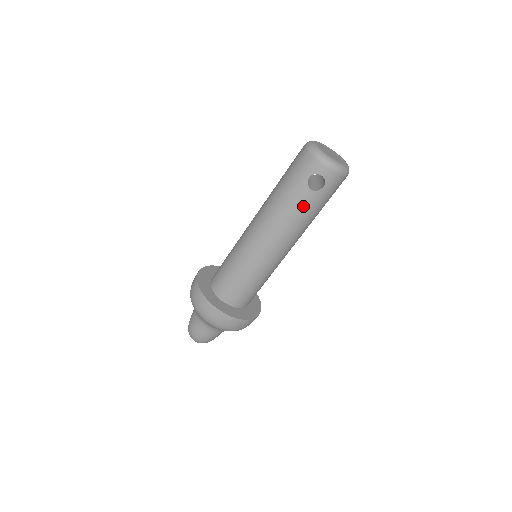
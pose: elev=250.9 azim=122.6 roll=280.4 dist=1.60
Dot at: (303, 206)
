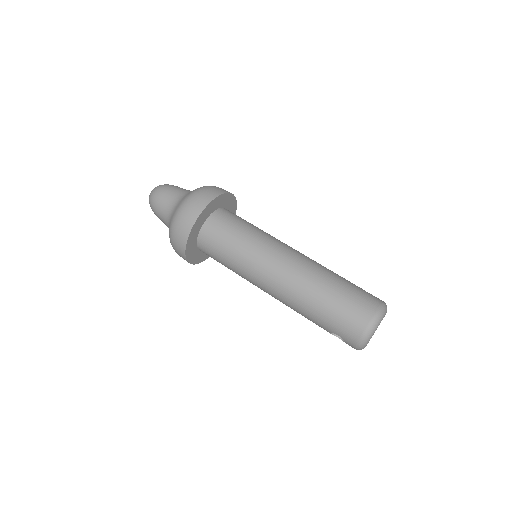
Dot at: occluded
